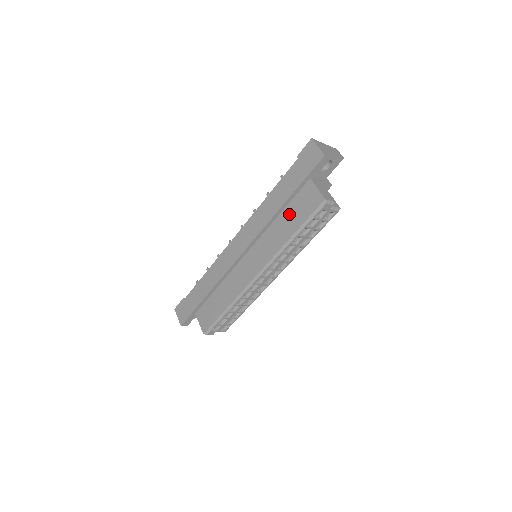
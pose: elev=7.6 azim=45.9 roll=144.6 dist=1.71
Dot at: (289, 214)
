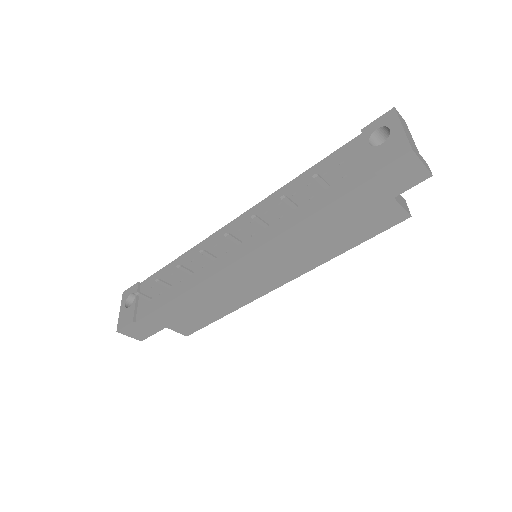
Dot at: (343, 232)
